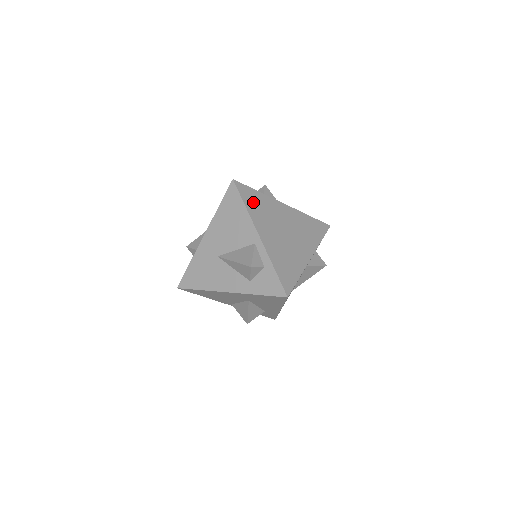
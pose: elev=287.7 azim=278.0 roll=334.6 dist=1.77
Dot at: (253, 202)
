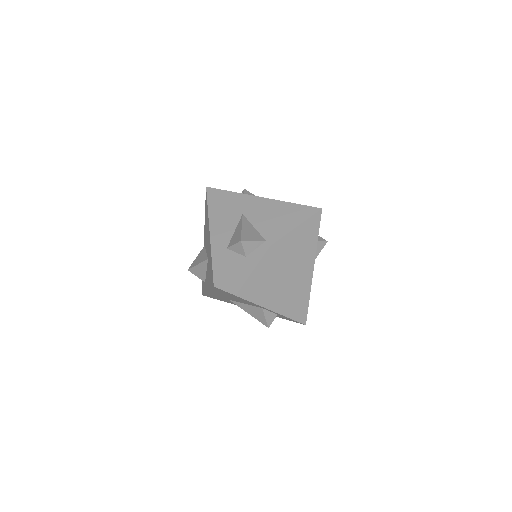
Dot at: (243, 285)
